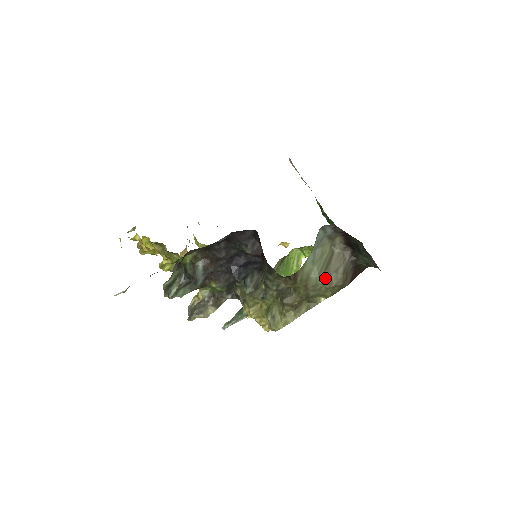
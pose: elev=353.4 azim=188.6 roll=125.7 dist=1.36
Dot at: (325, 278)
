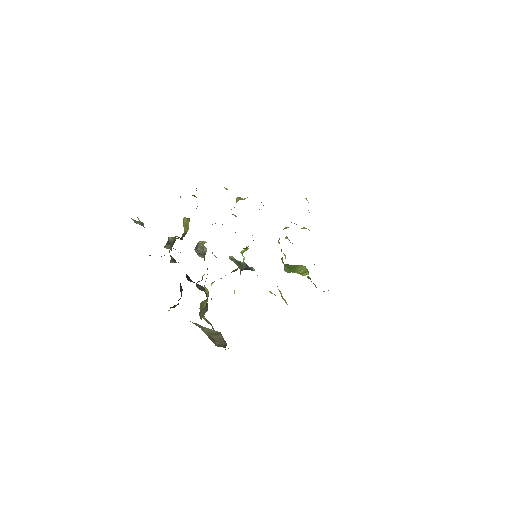
Dot at: (209, 336)
